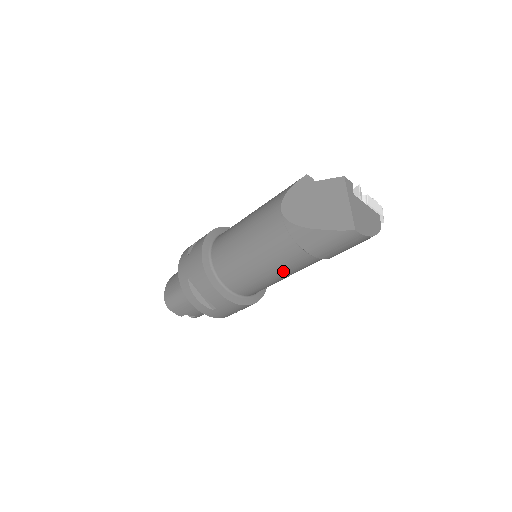
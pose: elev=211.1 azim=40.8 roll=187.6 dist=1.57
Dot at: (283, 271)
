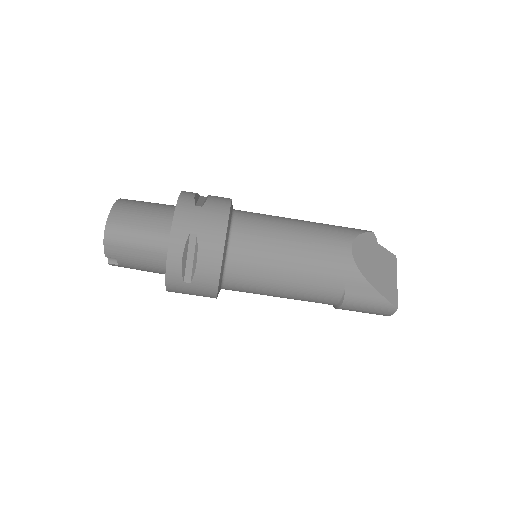
Dot at: (297, 295)
